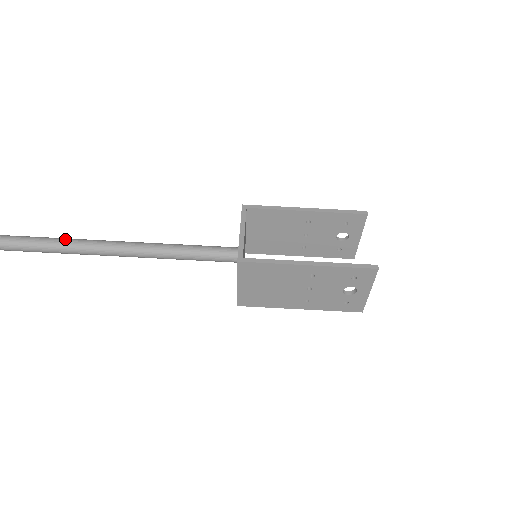
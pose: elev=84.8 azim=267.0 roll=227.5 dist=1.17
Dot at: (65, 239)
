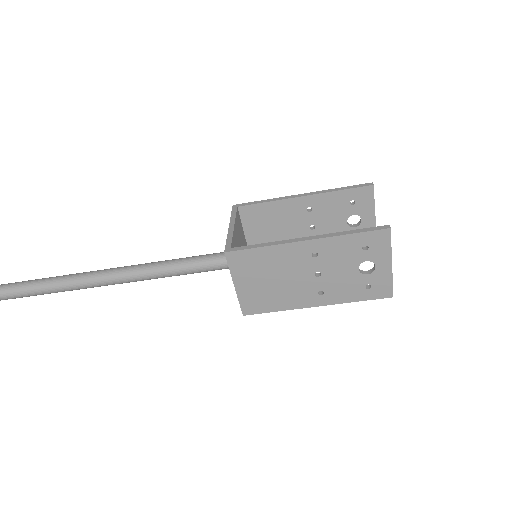
Dot at: (57, 276)
